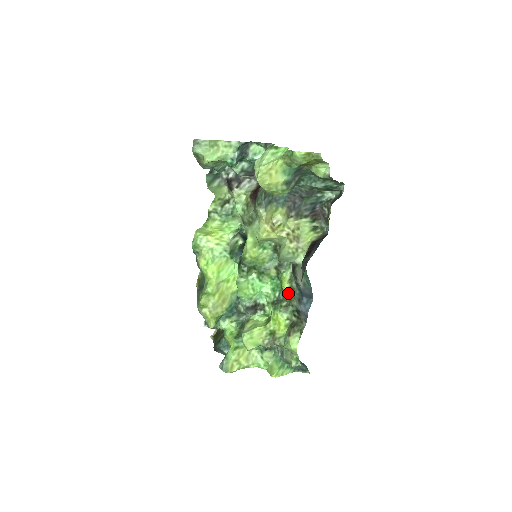
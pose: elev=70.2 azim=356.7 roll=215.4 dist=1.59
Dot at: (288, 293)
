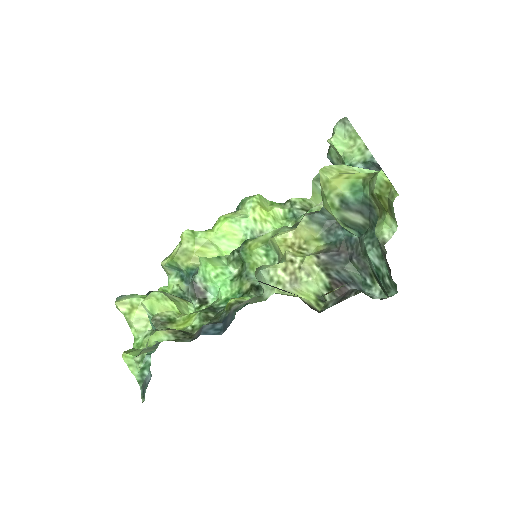
Dot at: (225, 309)
